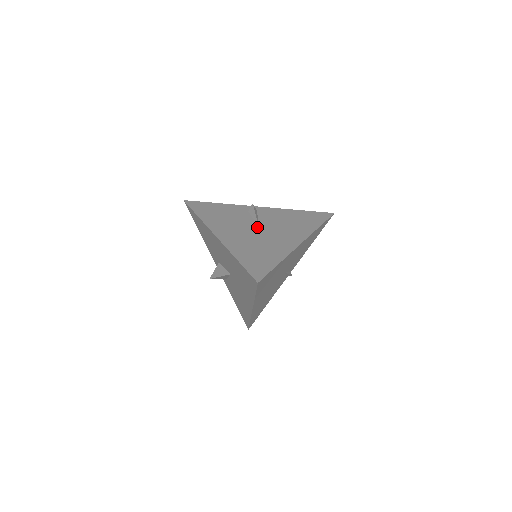
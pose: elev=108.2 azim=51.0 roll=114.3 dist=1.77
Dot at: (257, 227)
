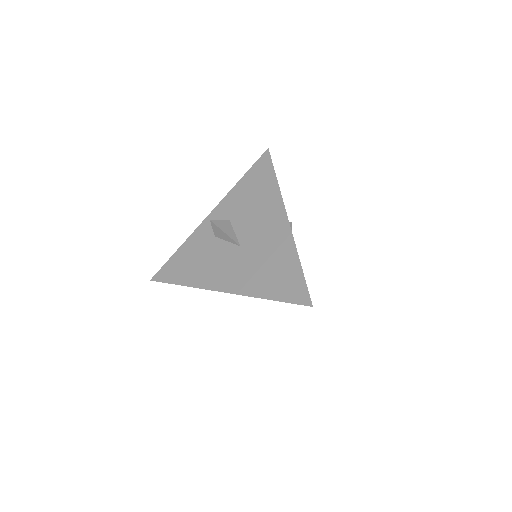
Dot at: occluded
